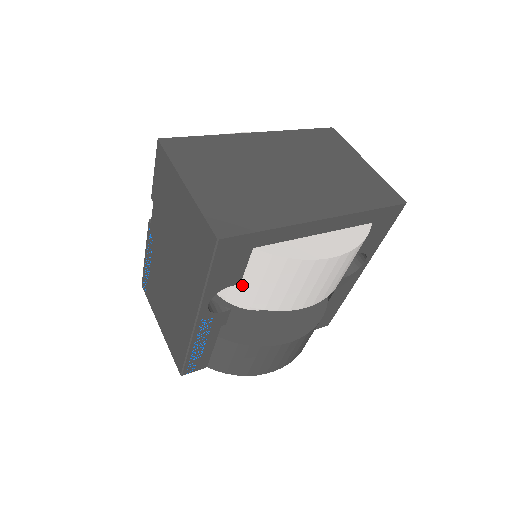
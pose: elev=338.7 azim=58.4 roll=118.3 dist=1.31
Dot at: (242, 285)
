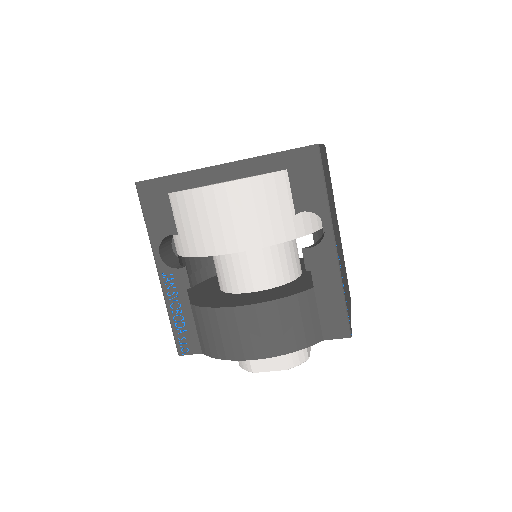
Dot at: (179, 235)
